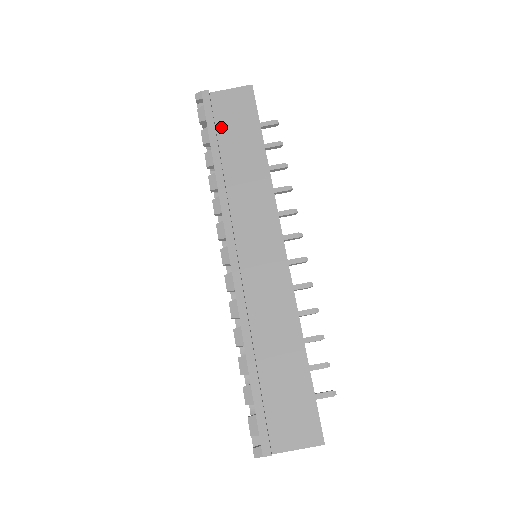
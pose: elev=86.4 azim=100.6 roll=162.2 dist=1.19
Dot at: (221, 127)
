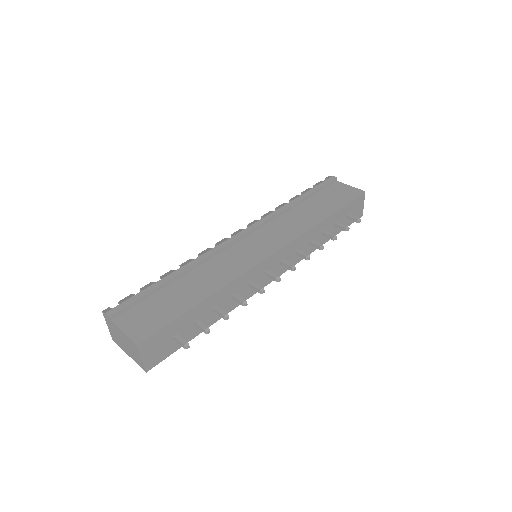
Dot at: (322, 194)
